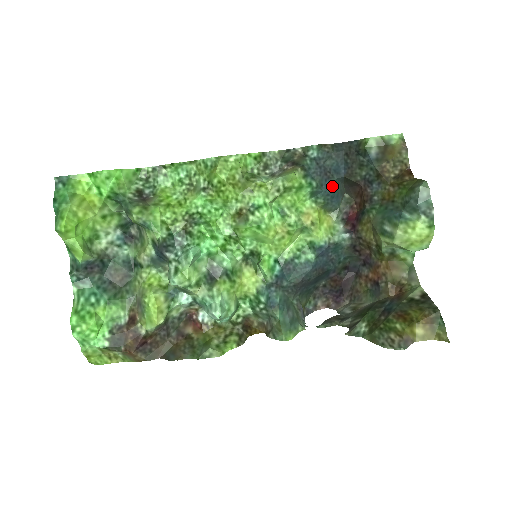
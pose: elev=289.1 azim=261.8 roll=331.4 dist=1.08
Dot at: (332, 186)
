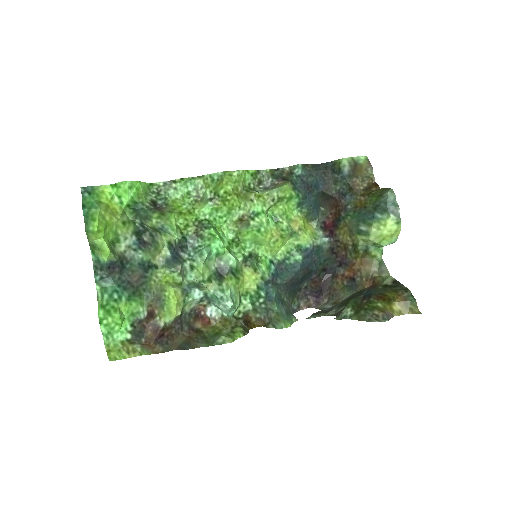
Dot at: (313, 198)
